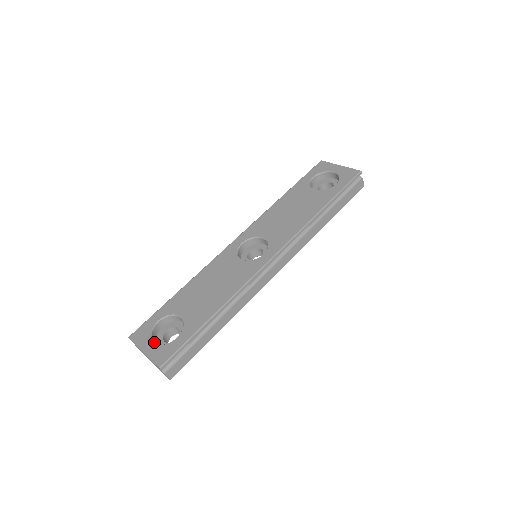
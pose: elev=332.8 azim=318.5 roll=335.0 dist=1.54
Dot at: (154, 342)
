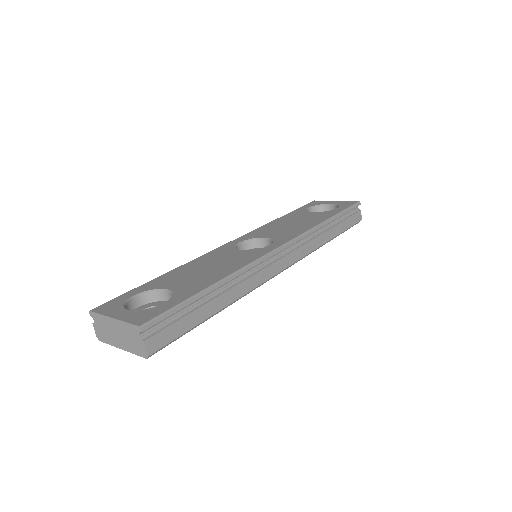
Dot at: (129, 310)
